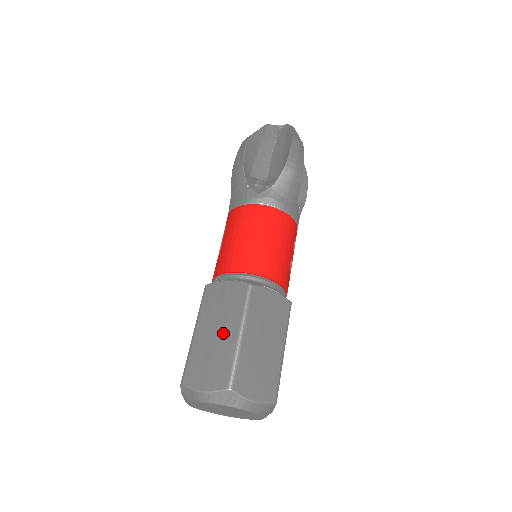
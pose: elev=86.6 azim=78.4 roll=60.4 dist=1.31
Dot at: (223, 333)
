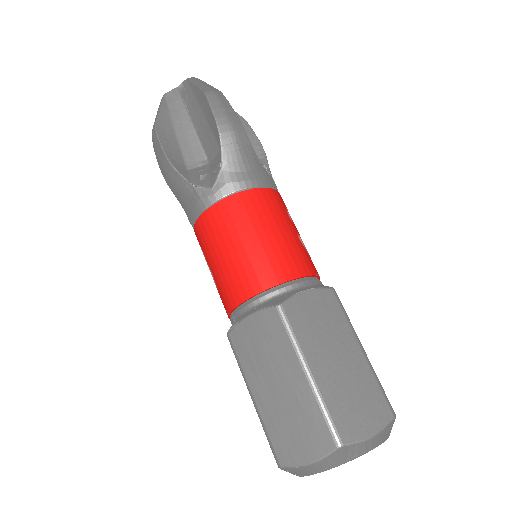
Dot at: (286, 382)
